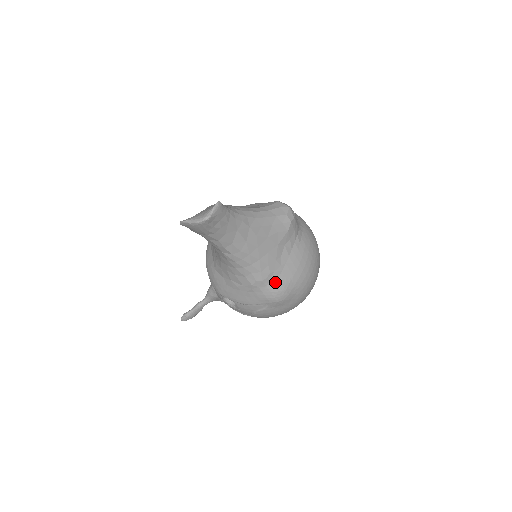
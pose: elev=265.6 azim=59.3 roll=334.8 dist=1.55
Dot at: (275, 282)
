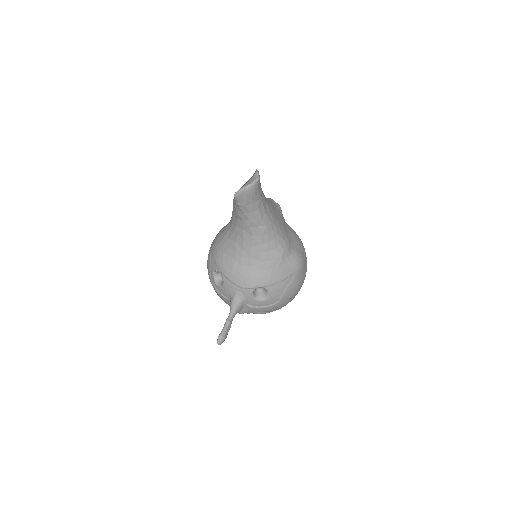
Dot at: (294, 250)
